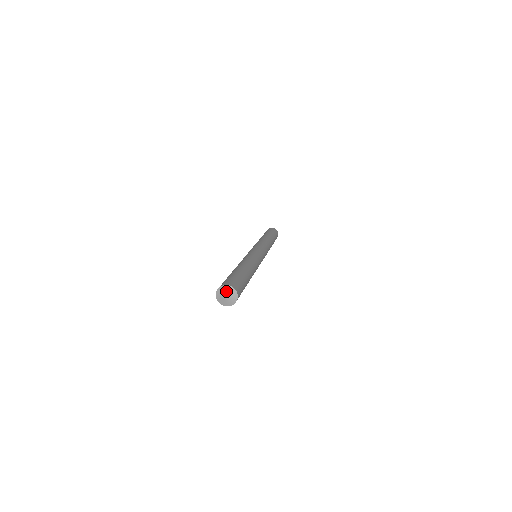
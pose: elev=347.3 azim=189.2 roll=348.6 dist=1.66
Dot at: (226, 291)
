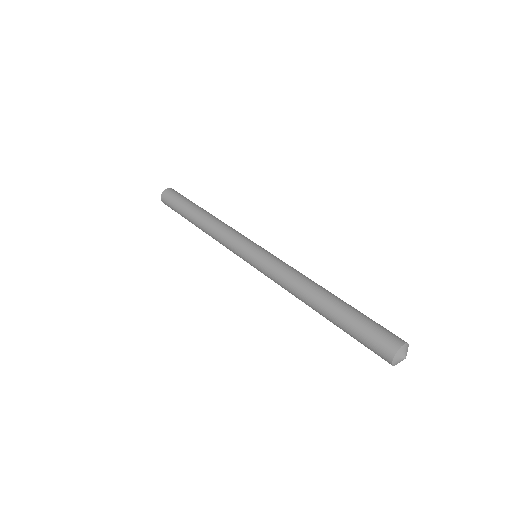
Dot at: (405, 352)
